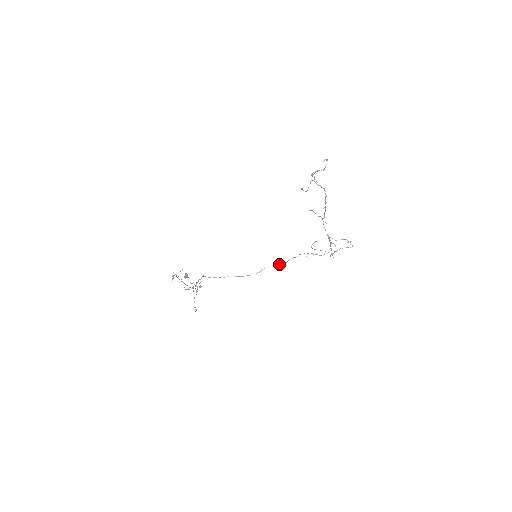
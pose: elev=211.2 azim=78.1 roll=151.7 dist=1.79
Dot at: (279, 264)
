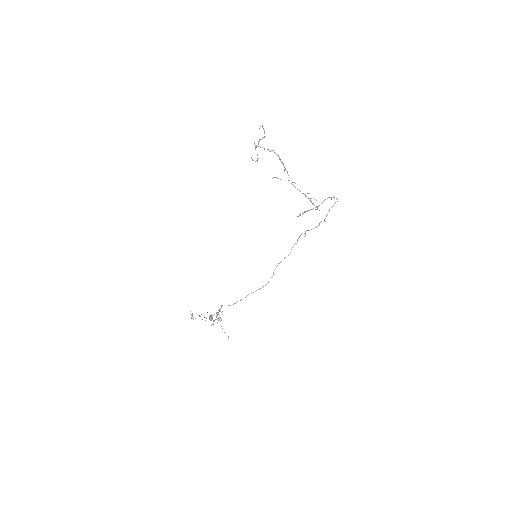
Dot at: (285, 257)
